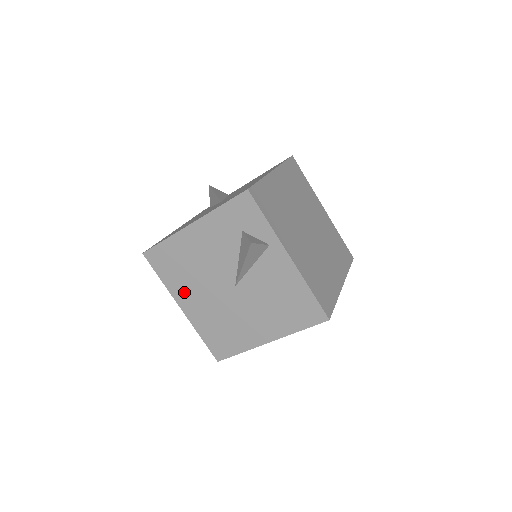
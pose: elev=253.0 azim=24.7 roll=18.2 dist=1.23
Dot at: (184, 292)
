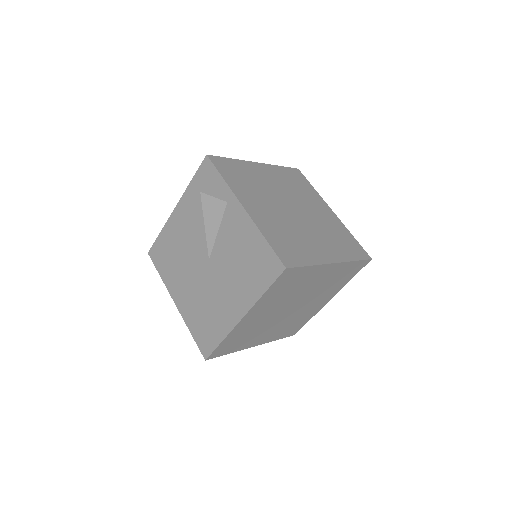
Dot at: (175, 283)
